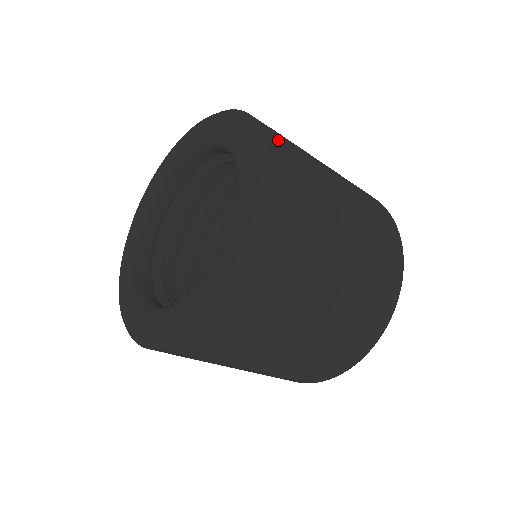
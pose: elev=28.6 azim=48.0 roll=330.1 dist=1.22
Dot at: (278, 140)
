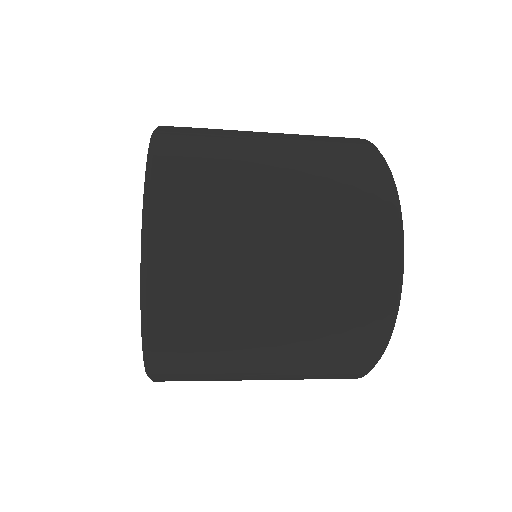
Dot at: (179, 147)
